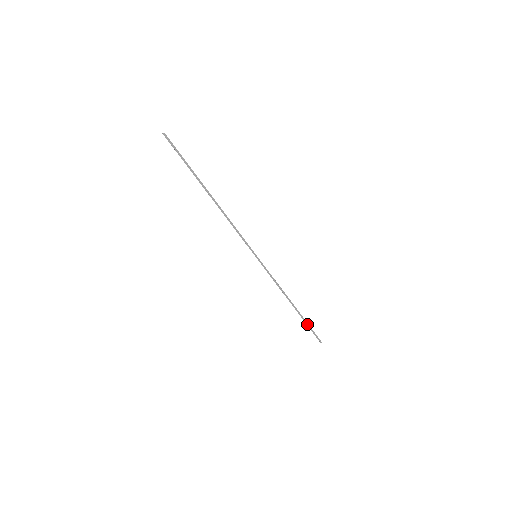
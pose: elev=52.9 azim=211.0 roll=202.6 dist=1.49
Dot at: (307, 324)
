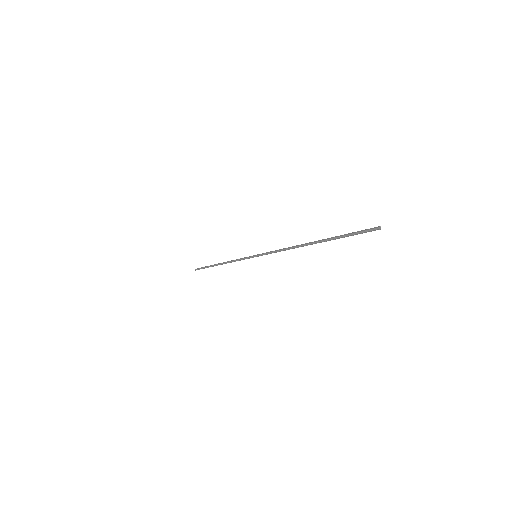
Dot at: (207, 267)
